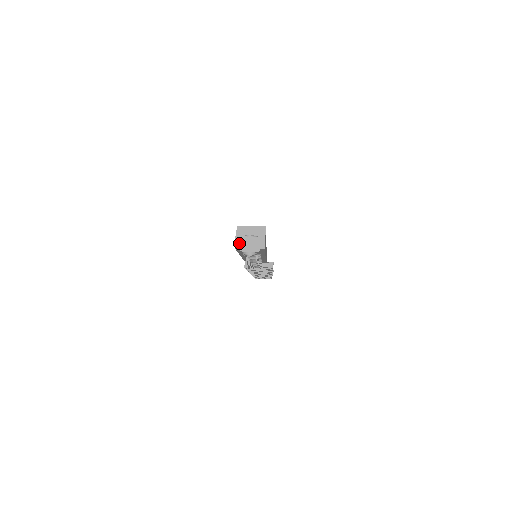
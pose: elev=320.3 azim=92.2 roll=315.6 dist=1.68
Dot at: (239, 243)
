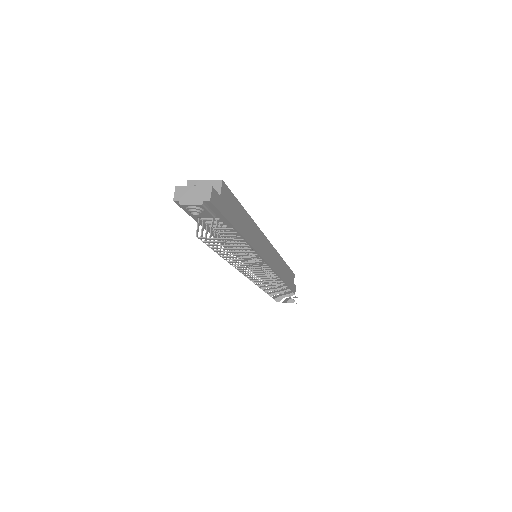
Dot at: (179, 194)
